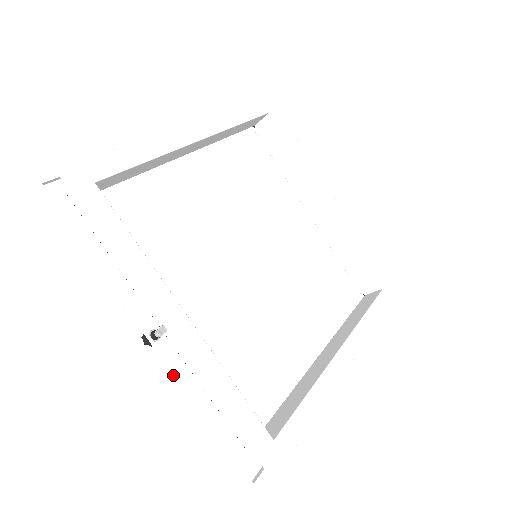
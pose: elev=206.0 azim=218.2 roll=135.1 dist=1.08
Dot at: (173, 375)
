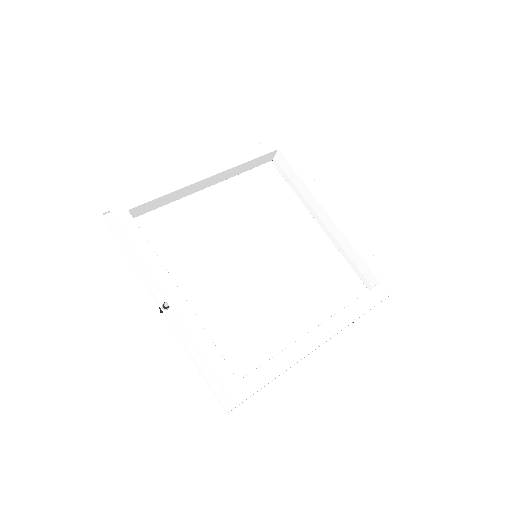
Dot at: (176, 332)
